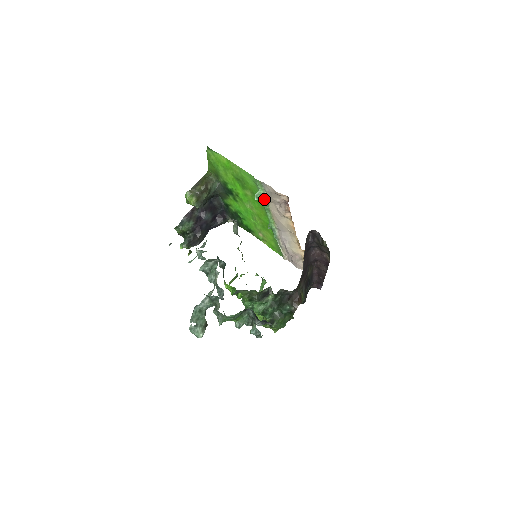
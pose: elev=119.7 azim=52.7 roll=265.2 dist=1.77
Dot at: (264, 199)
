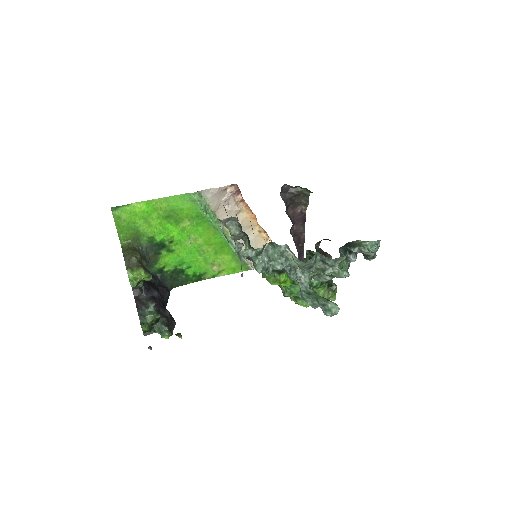
Dot at: (209, 211)
